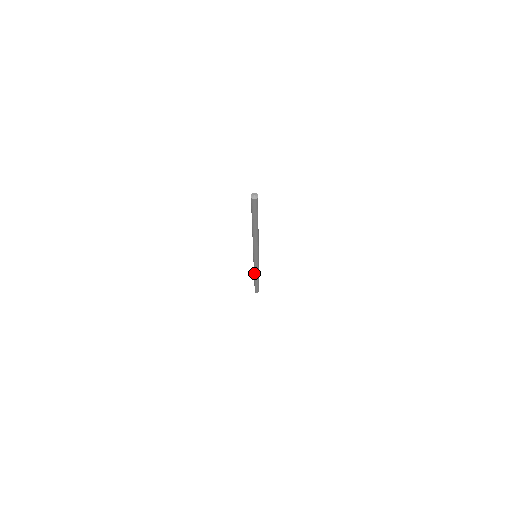
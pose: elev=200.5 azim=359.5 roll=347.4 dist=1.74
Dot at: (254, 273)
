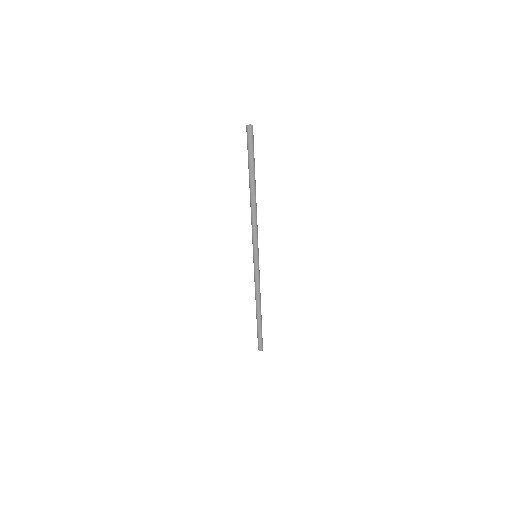
Dot at: (257, 298)
